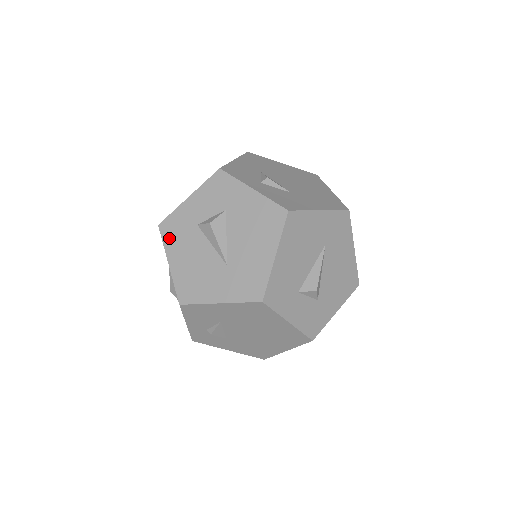
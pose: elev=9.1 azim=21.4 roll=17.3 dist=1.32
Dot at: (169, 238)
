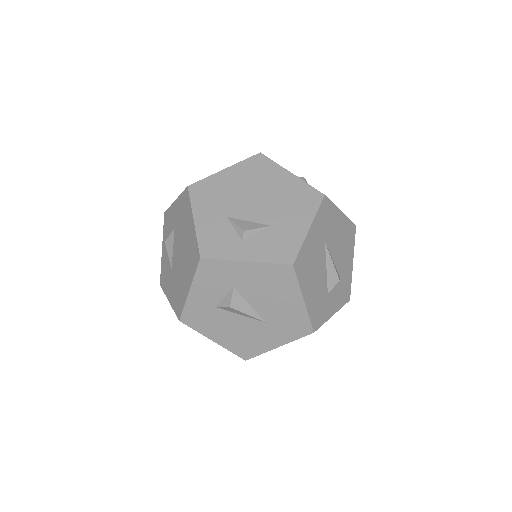
Dot at: (198, 326)
